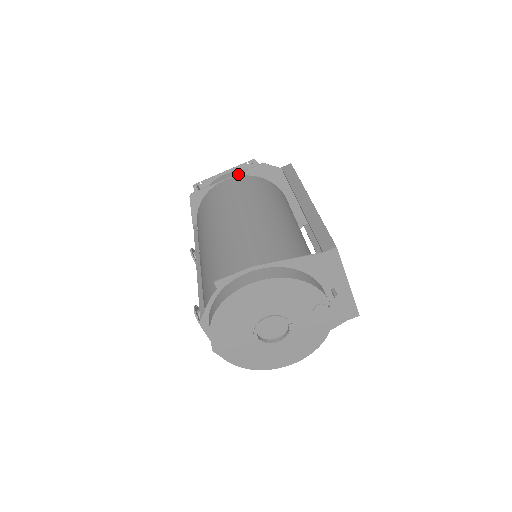
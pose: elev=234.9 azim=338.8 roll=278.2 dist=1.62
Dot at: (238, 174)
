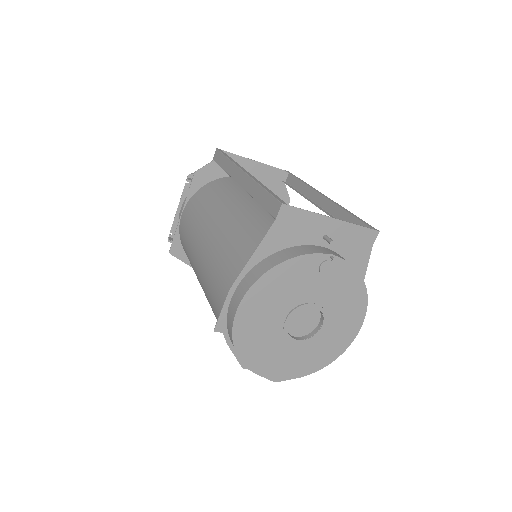
Dot at: (186, 201)
